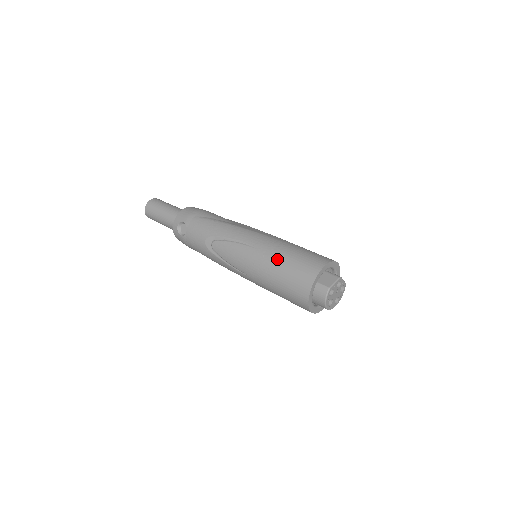
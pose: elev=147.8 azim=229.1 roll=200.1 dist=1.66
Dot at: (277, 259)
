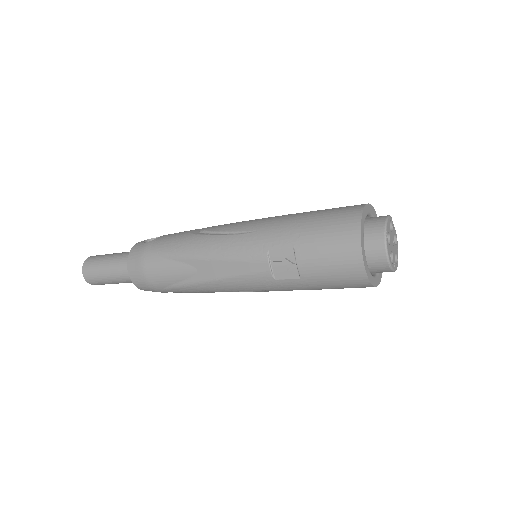
Dot at: occluded
